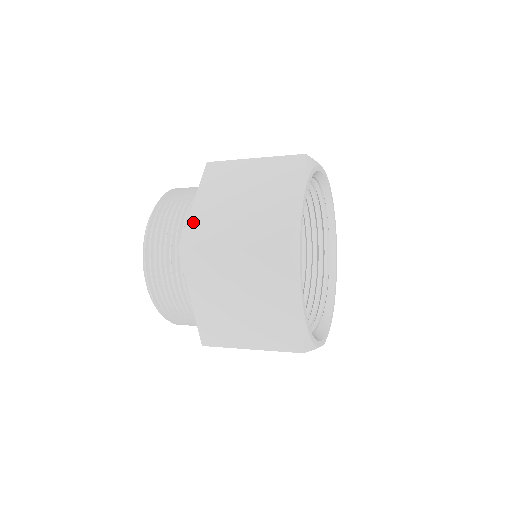
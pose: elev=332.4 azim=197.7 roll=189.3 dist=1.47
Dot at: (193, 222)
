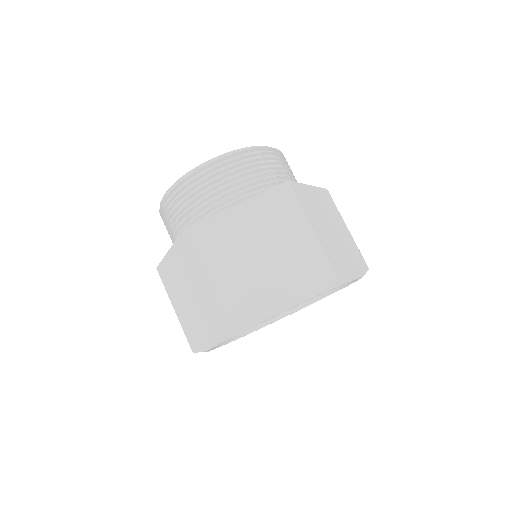
Dot at: (216, 222)
